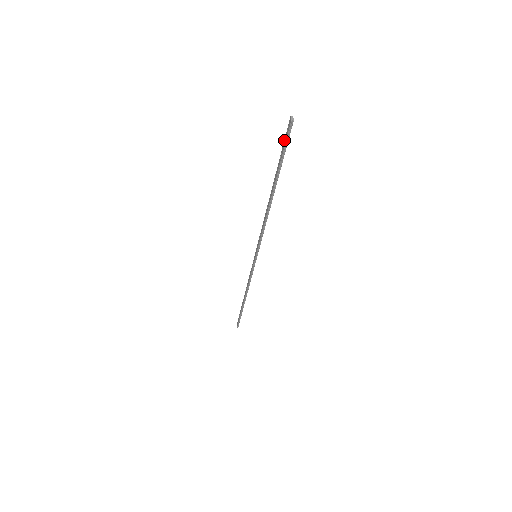
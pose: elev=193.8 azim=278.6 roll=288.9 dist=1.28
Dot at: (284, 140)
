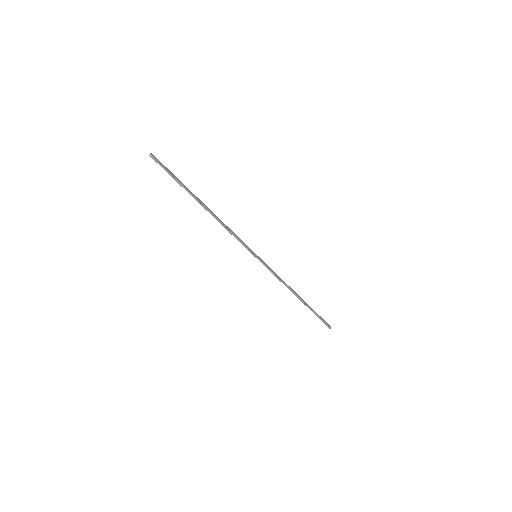
Dot at: (165, 169)
